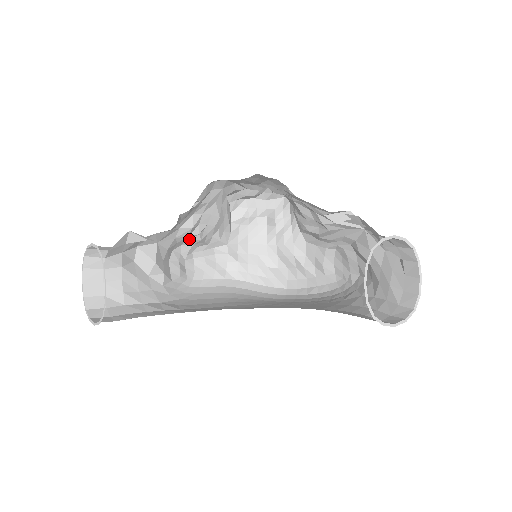
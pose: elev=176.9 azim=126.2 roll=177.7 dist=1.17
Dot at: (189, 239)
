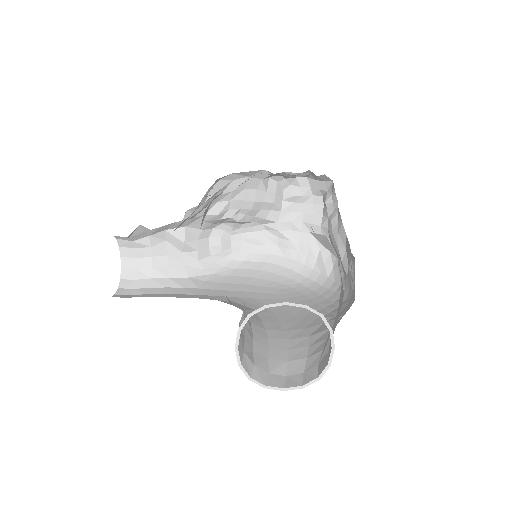
Dot at: (226, 220)
